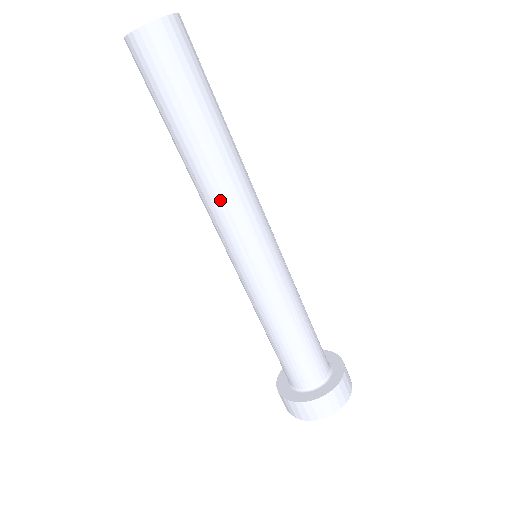
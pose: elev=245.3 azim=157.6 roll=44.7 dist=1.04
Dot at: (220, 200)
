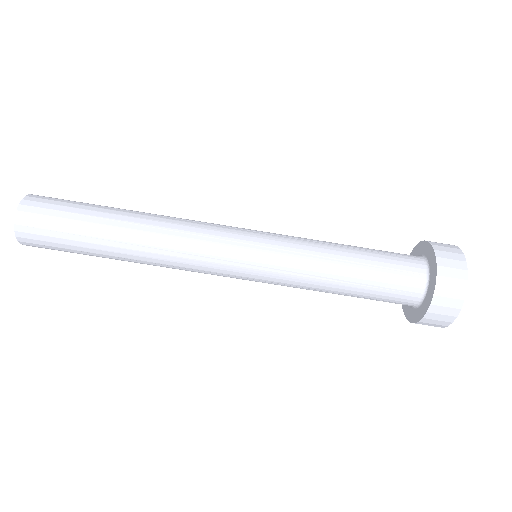
Dot at: (176, 268)
